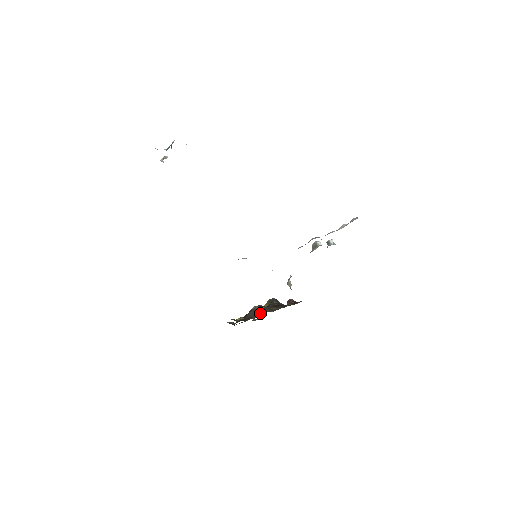
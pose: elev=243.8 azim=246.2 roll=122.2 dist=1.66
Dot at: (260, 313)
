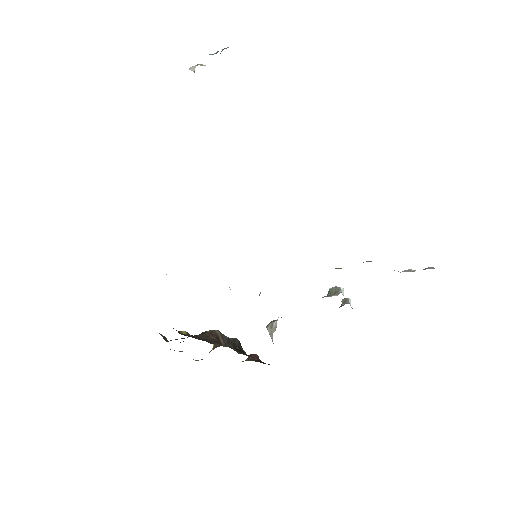
Dot at: (220, 342)
